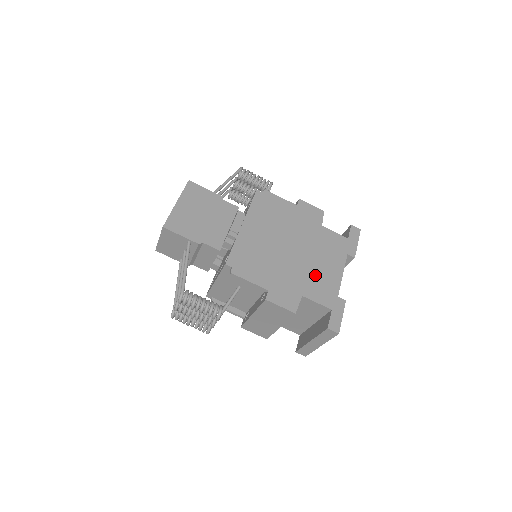
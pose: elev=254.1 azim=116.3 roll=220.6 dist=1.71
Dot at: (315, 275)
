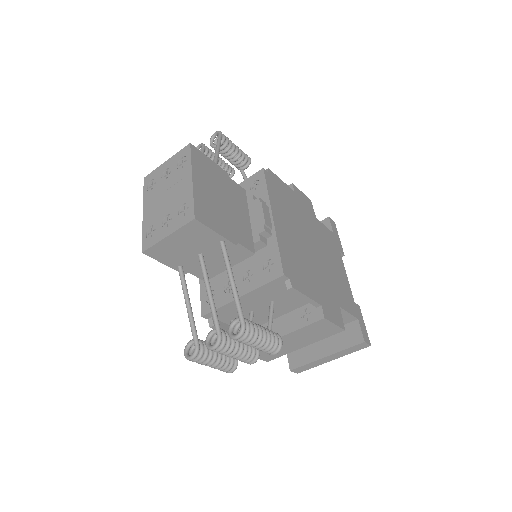
Dot at: (336, 279)
